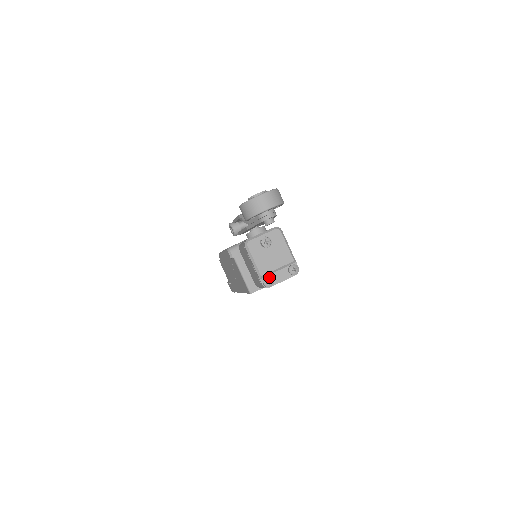
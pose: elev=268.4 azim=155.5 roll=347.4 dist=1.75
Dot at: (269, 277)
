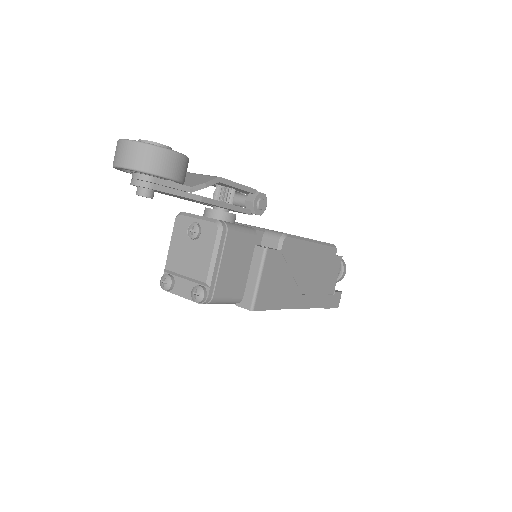
Dot at: (169, 277)
